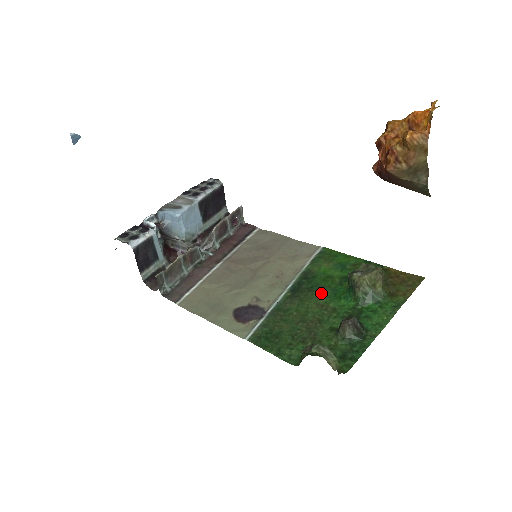
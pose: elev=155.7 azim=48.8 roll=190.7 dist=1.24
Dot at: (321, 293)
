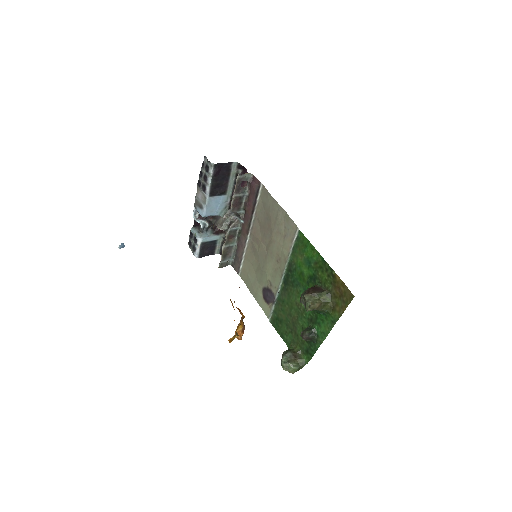
Dot at: (297, 292)
